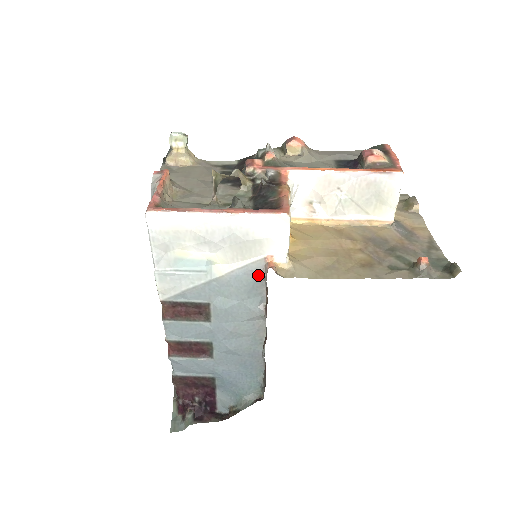
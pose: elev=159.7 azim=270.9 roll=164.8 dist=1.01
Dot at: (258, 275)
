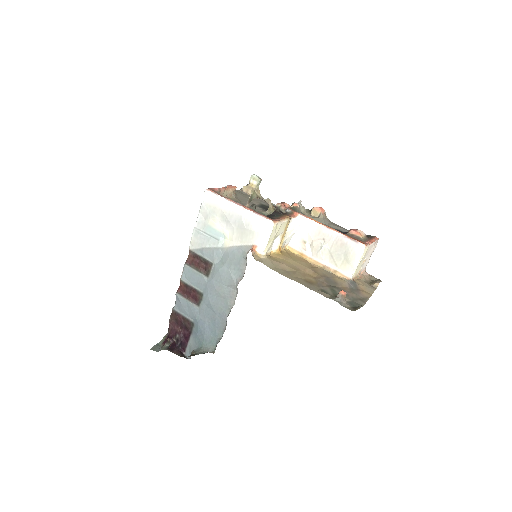
Dot at: (244, 255)
